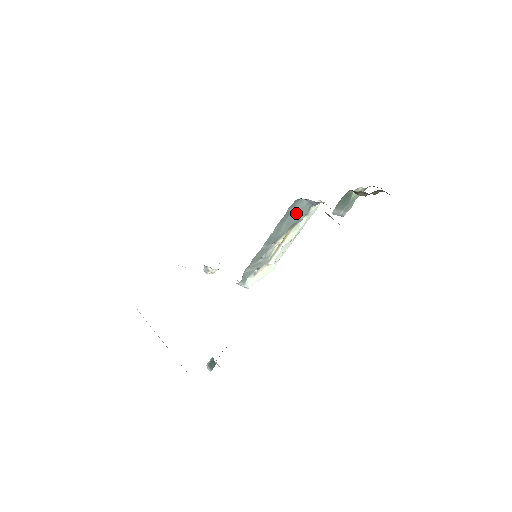
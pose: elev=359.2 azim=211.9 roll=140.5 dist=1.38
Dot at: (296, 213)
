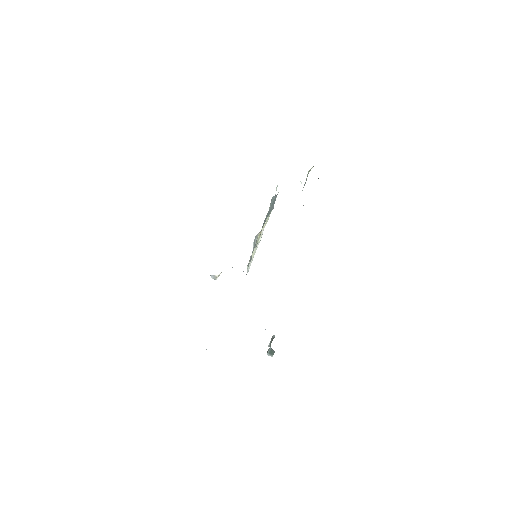
Dot at: (270, 208)
